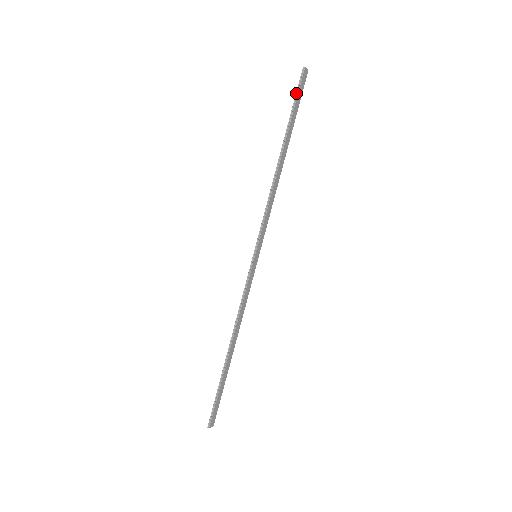
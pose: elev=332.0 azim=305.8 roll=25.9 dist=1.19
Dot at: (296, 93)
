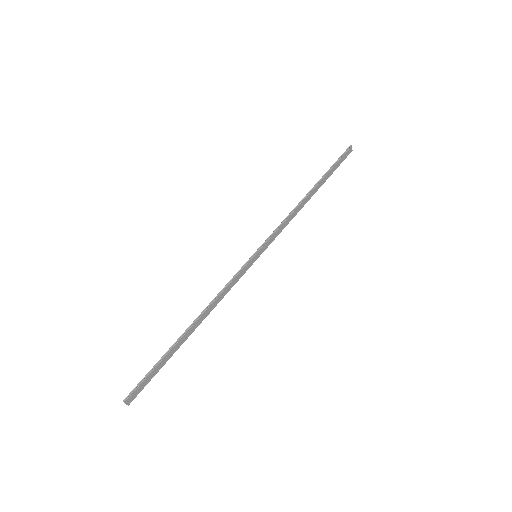
Dot at: (339, 158)
